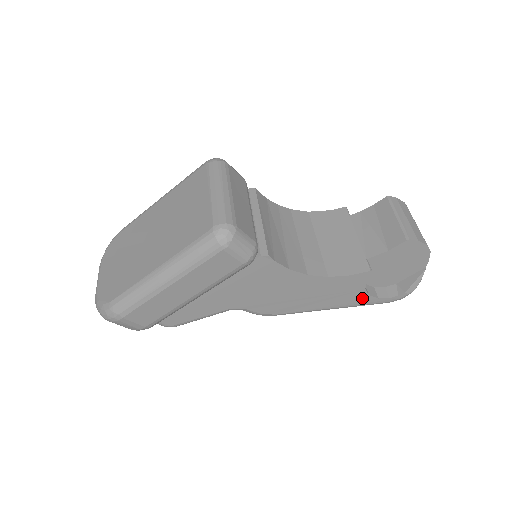
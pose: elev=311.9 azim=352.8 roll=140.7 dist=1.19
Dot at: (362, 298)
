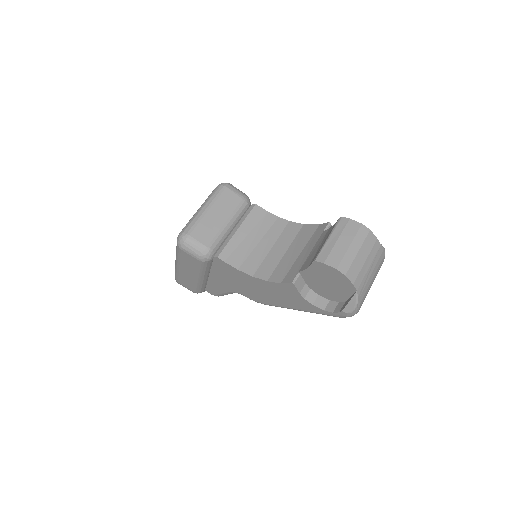
Dot at: (311, 306)
